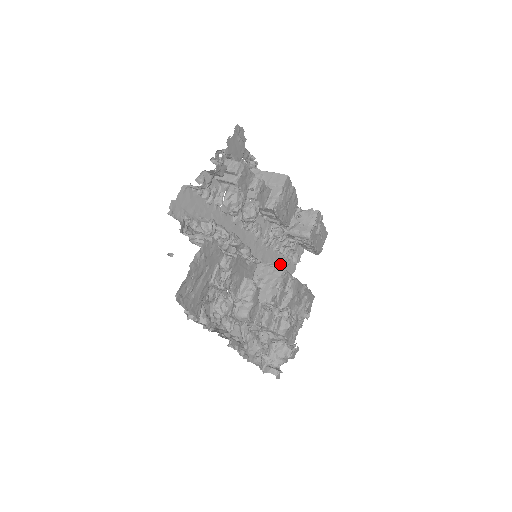
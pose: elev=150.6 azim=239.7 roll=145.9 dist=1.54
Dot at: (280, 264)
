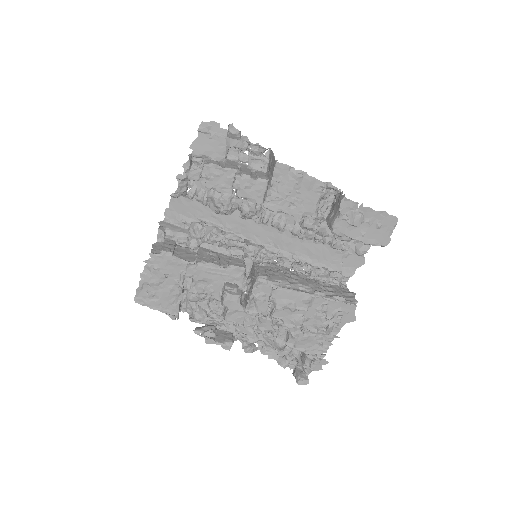
Dot at: (330, 256)
